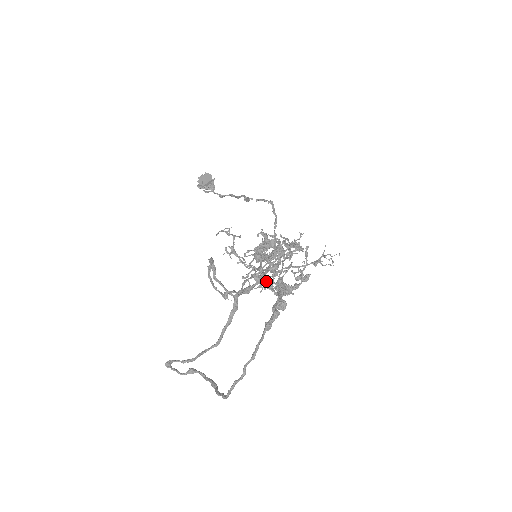
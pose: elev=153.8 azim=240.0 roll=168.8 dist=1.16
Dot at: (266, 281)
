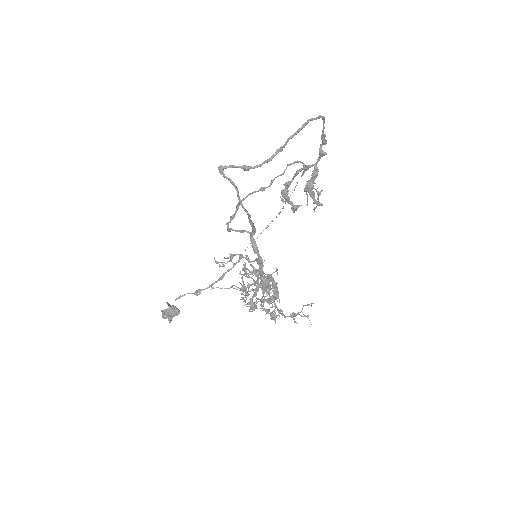
Dot at: (305, 165)
